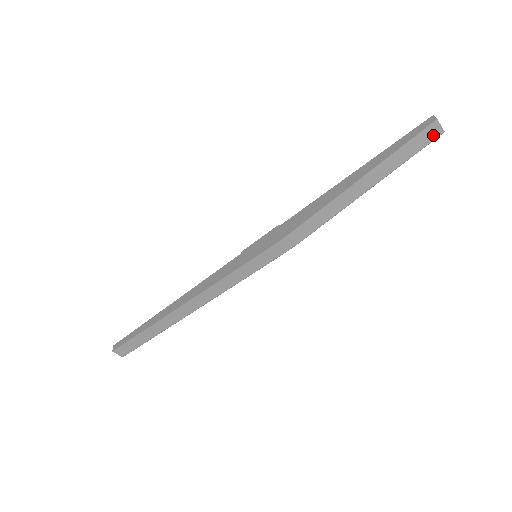
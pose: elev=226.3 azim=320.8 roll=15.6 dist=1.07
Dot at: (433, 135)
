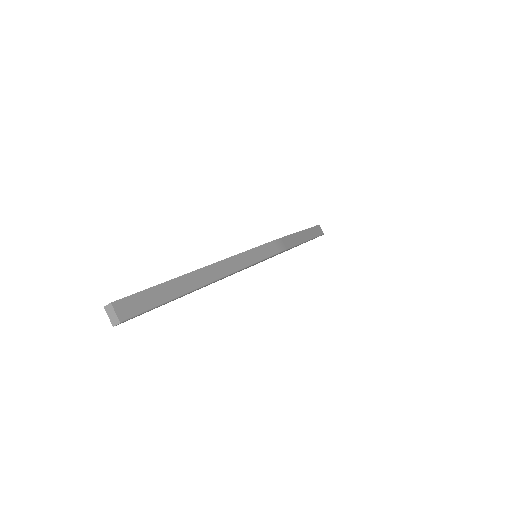
Dot at: (321, 232)
